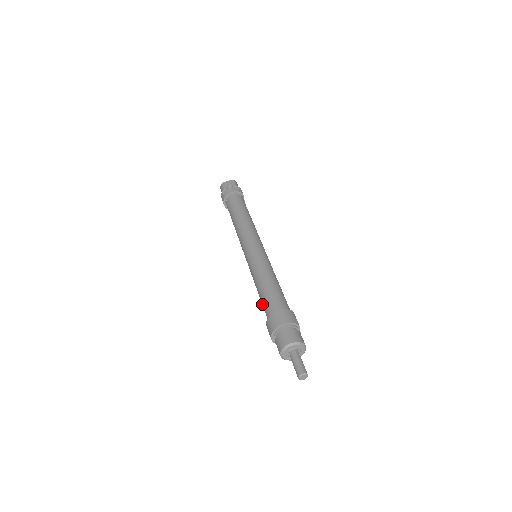
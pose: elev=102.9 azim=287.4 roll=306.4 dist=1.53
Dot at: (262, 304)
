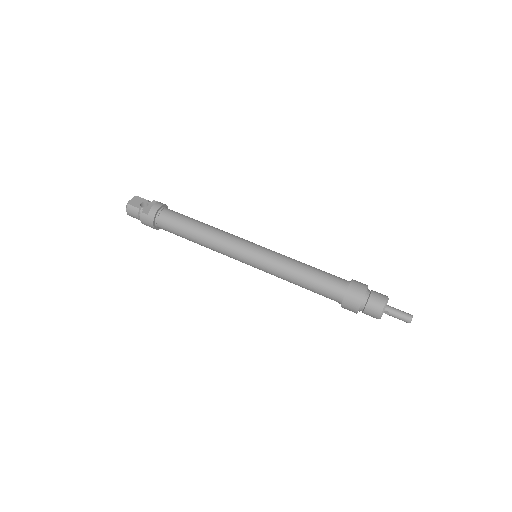
Dot at: (318, 290)
